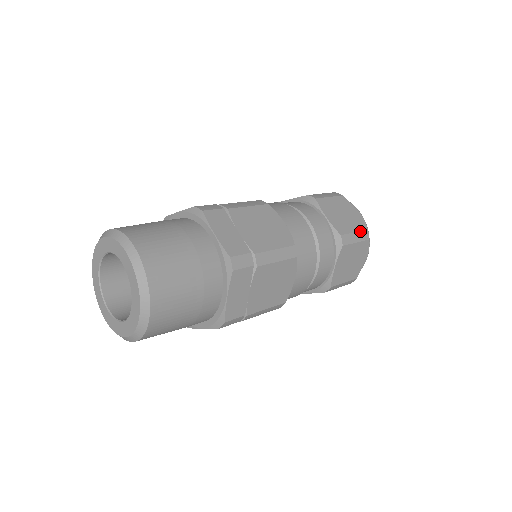
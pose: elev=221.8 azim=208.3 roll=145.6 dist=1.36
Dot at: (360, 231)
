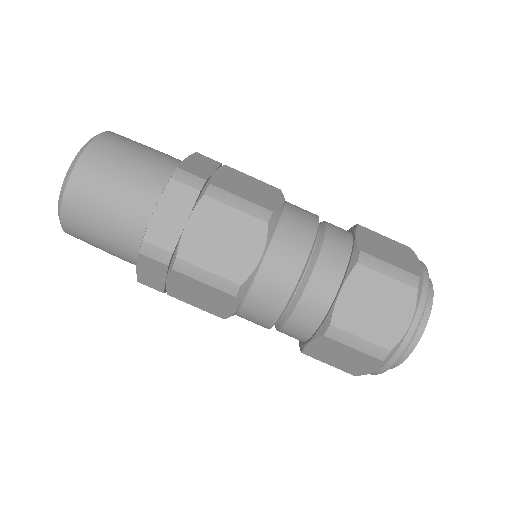
Dot at: (374, 343)
